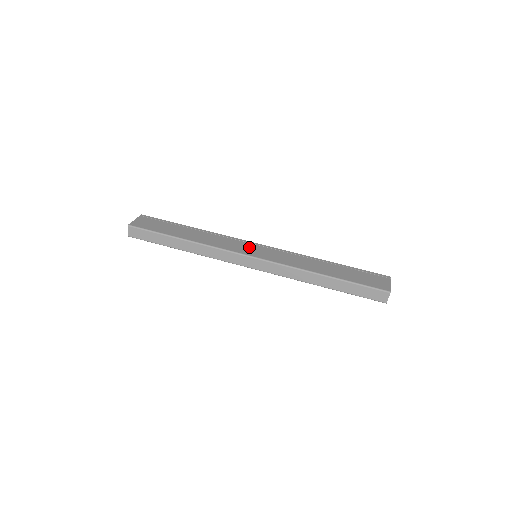
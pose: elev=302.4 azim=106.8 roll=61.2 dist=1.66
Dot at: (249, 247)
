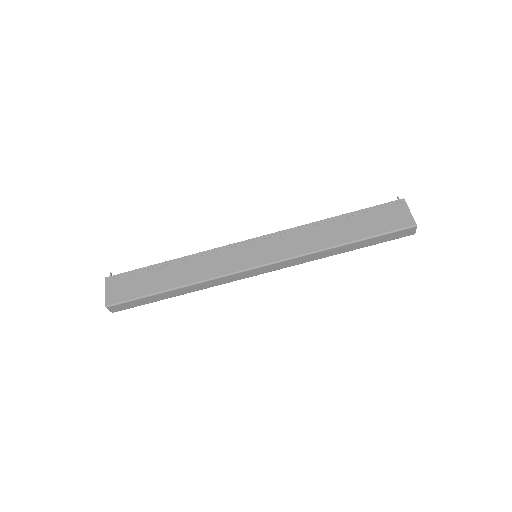
Dot at: (244, 253)
